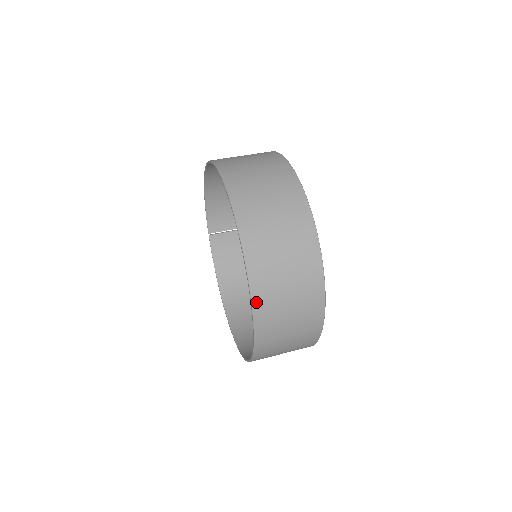
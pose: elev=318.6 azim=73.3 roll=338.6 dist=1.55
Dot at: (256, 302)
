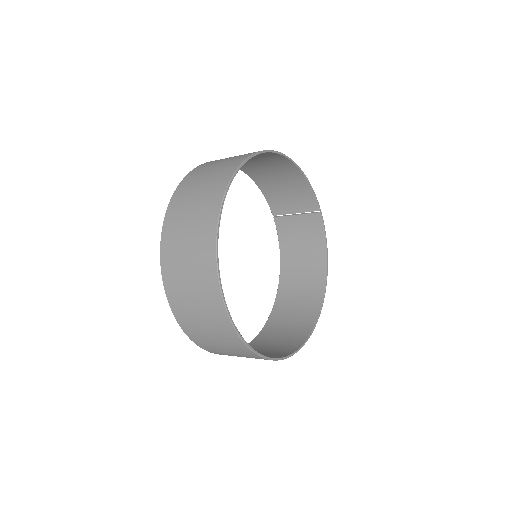
Dot at: (175, 313)
